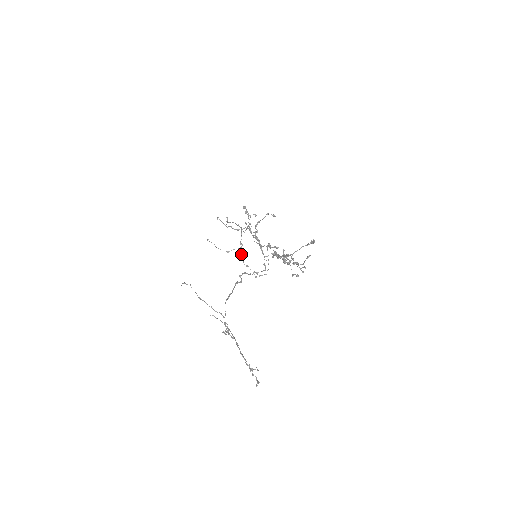
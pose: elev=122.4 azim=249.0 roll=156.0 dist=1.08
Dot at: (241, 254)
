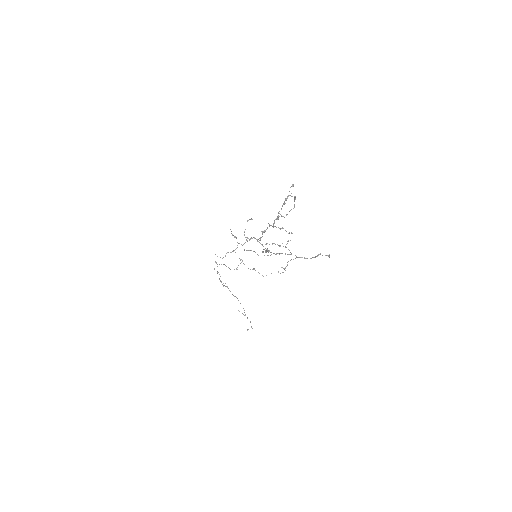
Dot at: occluded
